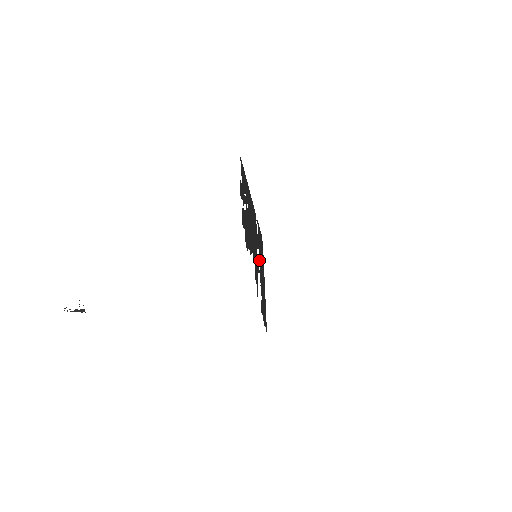
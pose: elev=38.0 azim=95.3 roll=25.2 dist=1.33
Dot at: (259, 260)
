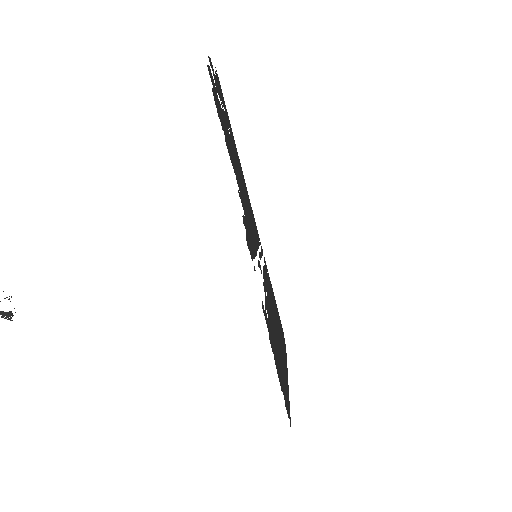
Dot at: (265, 283)
